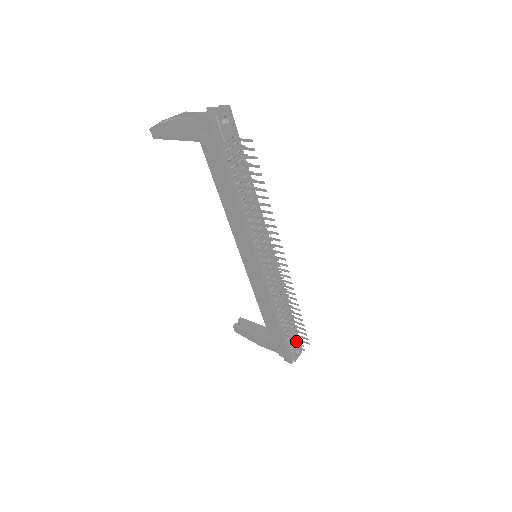
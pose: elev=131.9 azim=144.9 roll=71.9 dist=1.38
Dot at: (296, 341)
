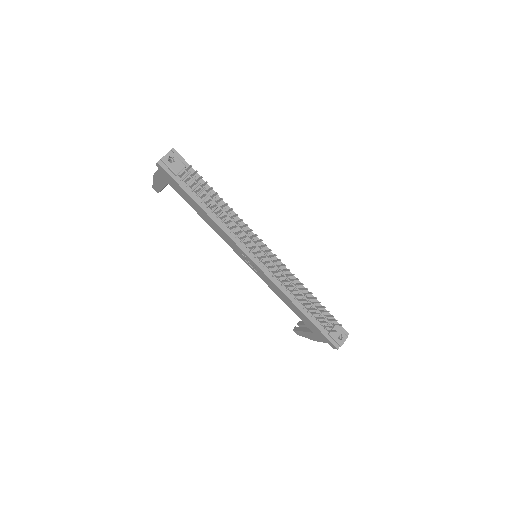
Dot at: (334, 326)
